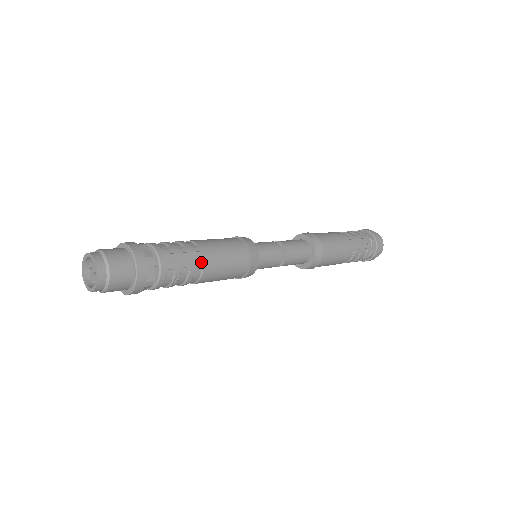
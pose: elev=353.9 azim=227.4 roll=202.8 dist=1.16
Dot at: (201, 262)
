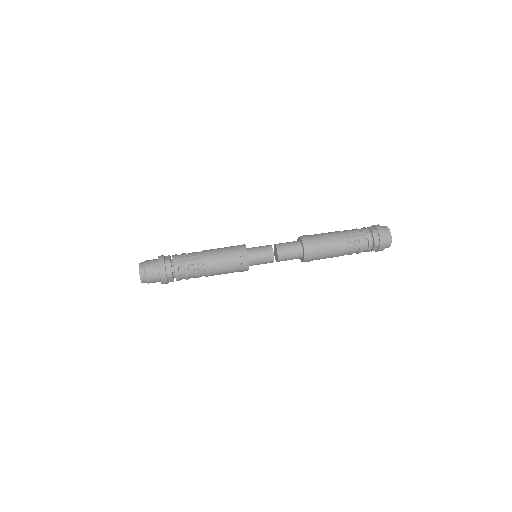
Dot at: (202, 260)
